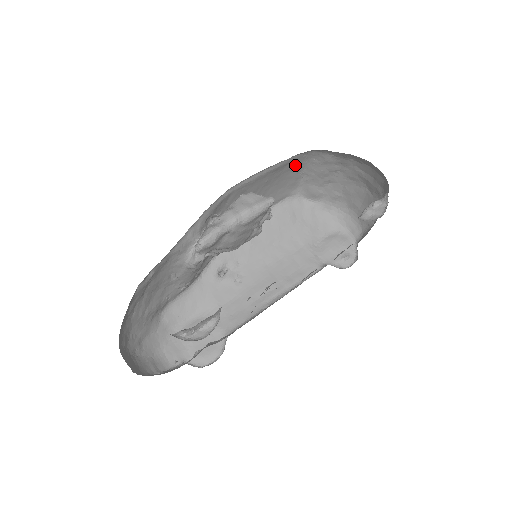
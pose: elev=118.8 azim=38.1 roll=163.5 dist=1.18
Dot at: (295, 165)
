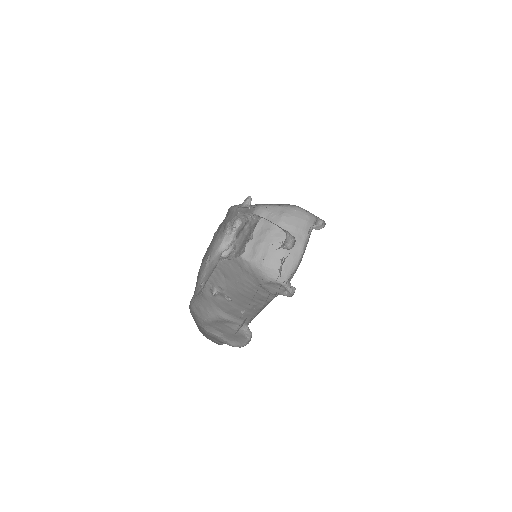
Dot at: occluded
